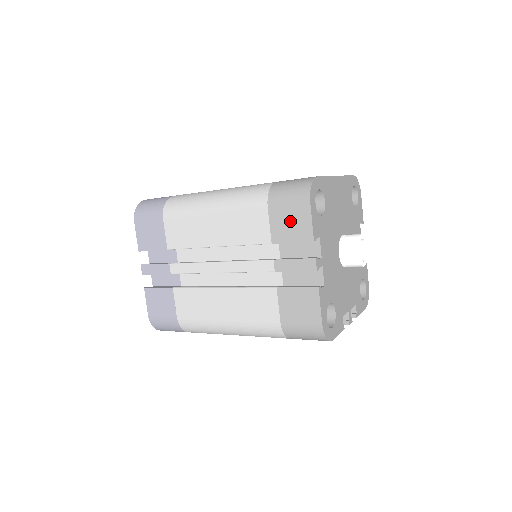
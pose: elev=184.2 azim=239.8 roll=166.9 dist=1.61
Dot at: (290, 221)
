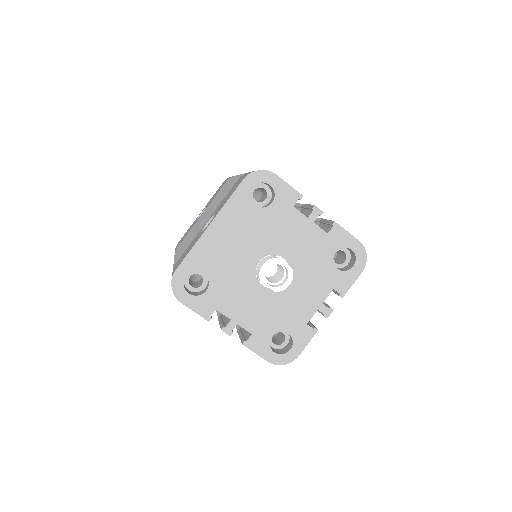
Dot at: occluded
